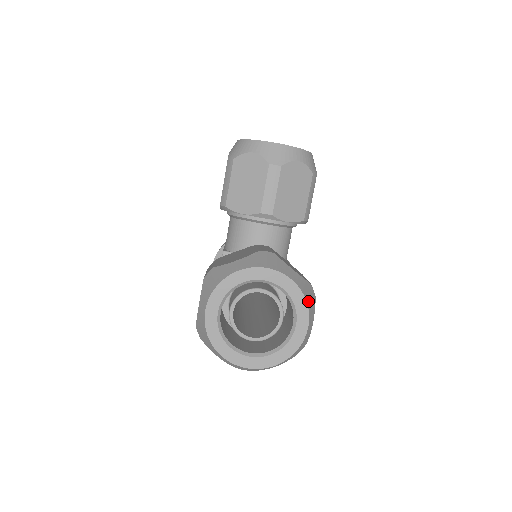
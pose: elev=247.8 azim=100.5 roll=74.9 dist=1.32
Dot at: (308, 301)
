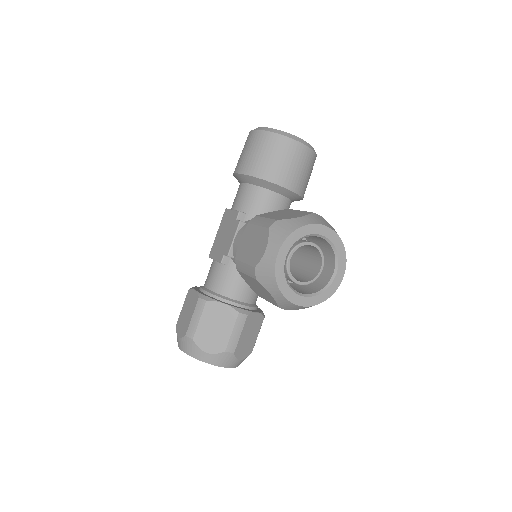
Dot at: occluded
